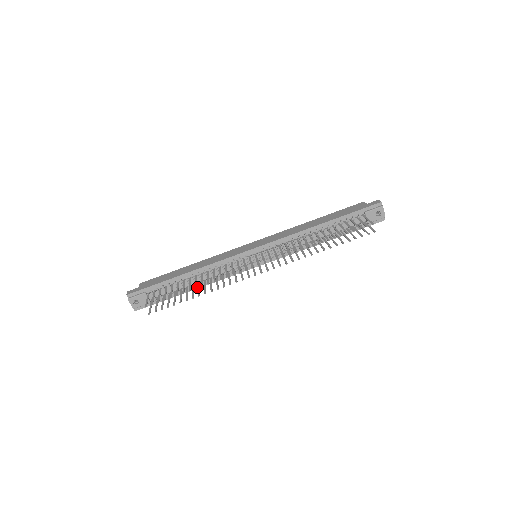
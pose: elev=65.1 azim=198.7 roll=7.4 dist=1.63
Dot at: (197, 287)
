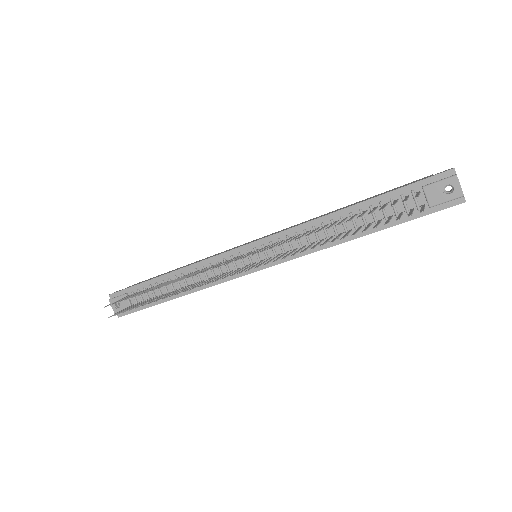
Dot at: (182, 294)
